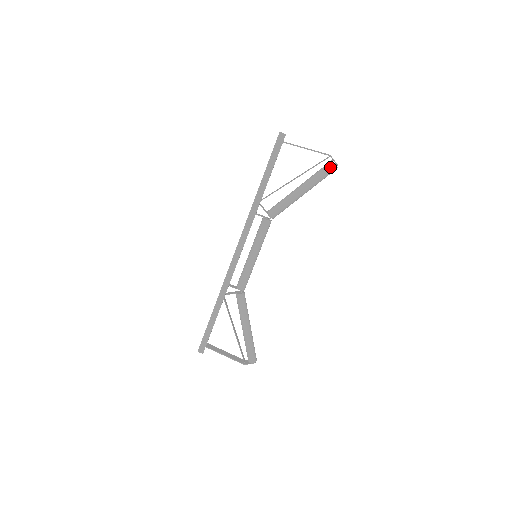
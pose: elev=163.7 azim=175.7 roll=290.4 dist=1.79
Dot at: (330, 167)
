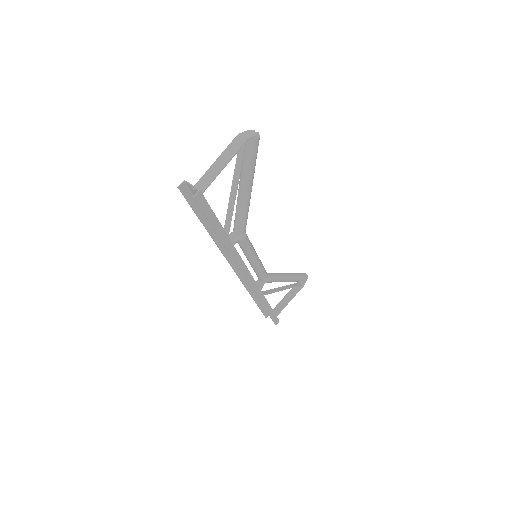
Dot at: (256, 146)
